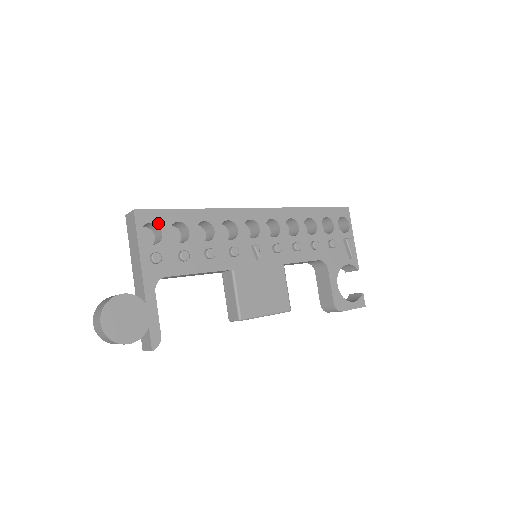
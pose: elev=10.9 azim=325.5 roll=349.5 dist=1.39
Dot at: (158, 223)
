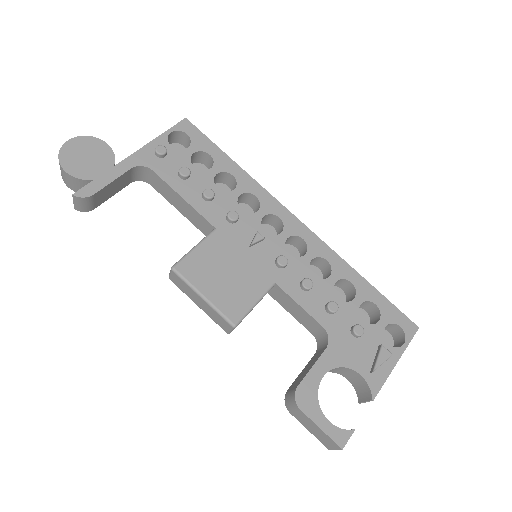
Dot at: (193, 140)
